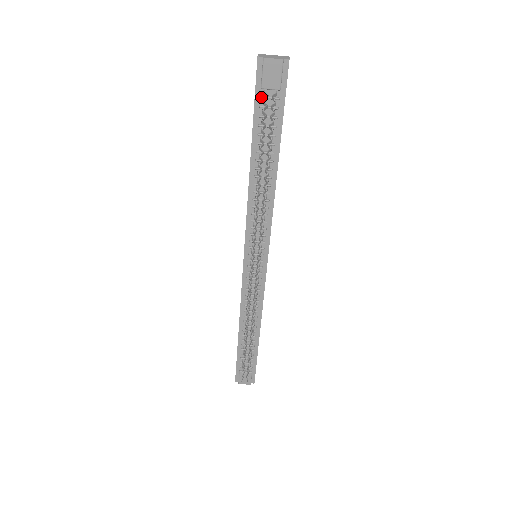
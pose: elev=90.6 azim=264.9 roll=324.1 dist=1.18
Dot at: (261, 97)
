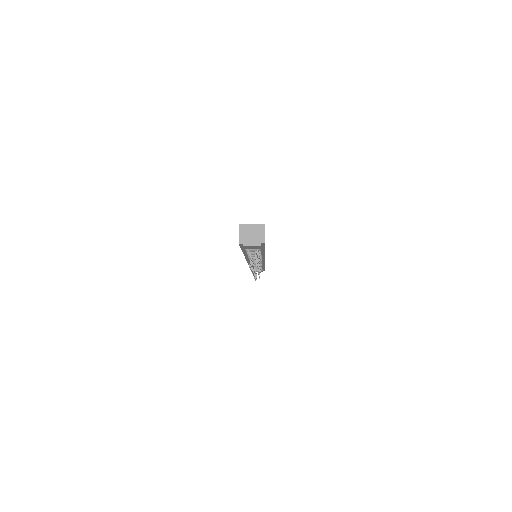
Dot at: (246, 249)
